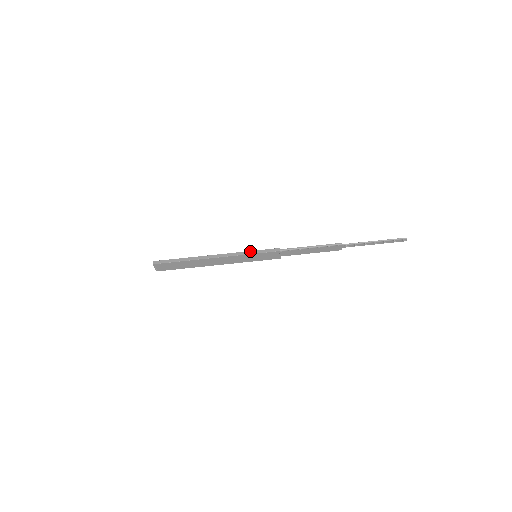
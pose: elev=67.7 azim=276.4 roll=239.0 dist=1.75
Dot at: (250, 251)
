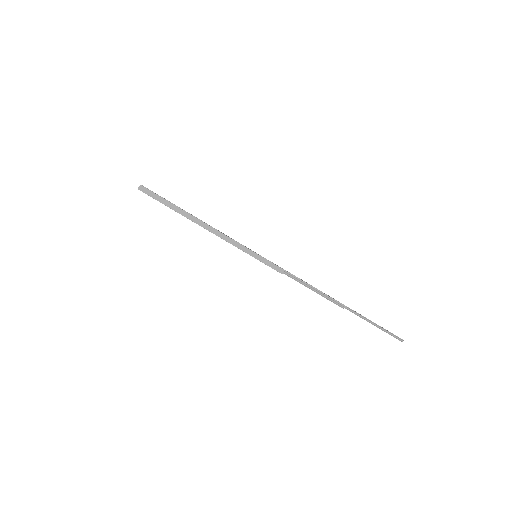
Dot at: (253, 252)
